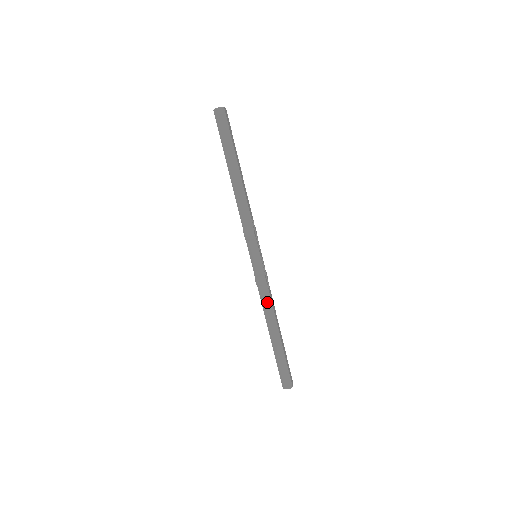
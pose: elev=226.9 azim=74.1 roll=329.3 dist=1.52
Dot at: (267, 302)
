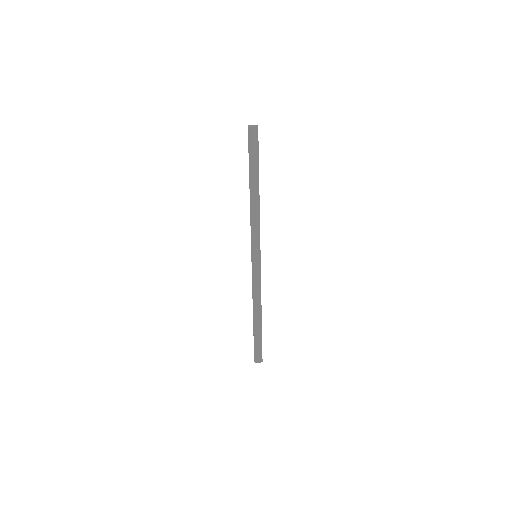
Dot at: (258, 295)
